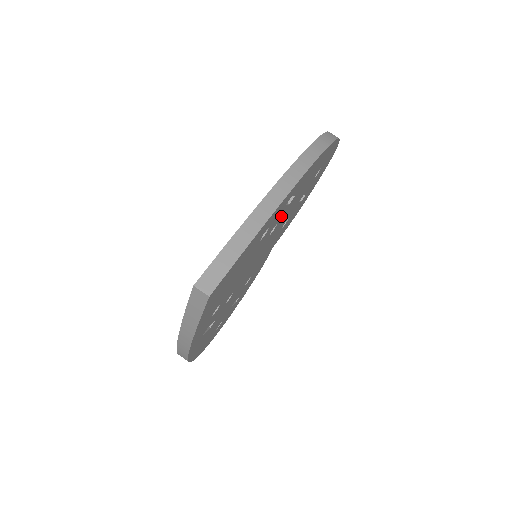
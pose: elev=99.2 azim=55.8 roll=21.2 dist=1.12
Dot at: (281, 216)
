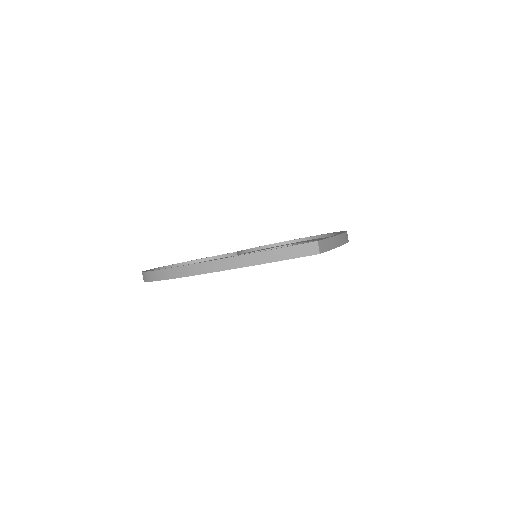
Dot at: occluded
